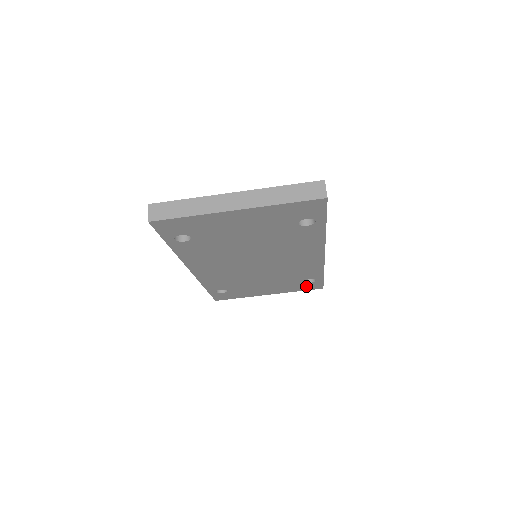
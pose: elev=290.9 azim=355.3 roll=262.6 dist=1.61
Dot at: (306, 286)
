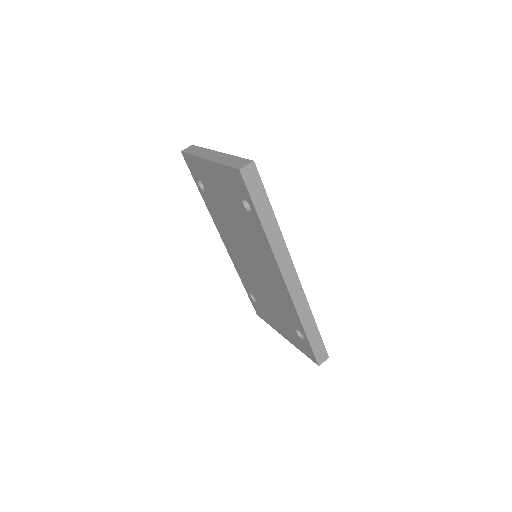
Dot at: (303, 346)
